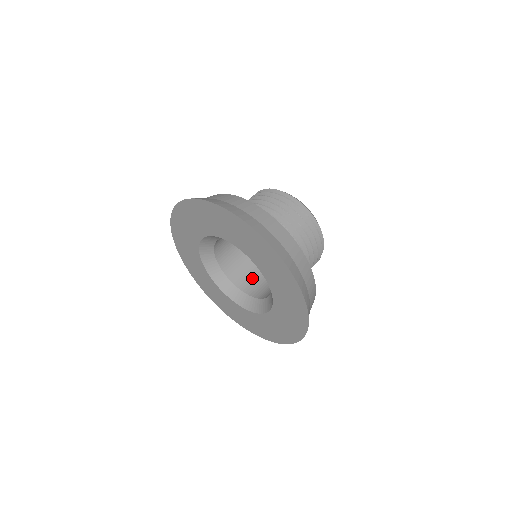
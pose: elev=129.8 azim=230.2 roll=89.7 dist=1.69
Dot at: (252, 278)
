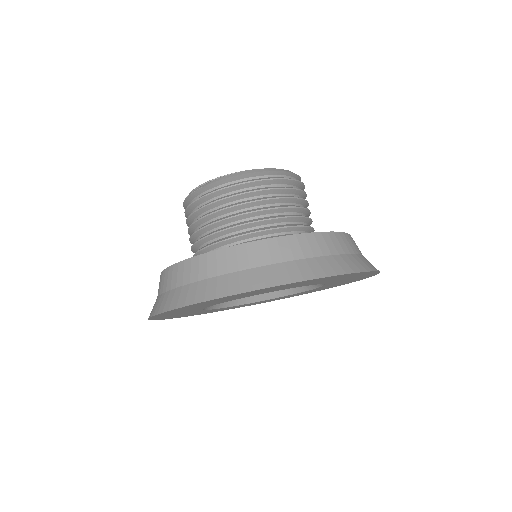
Dot at: occluded
